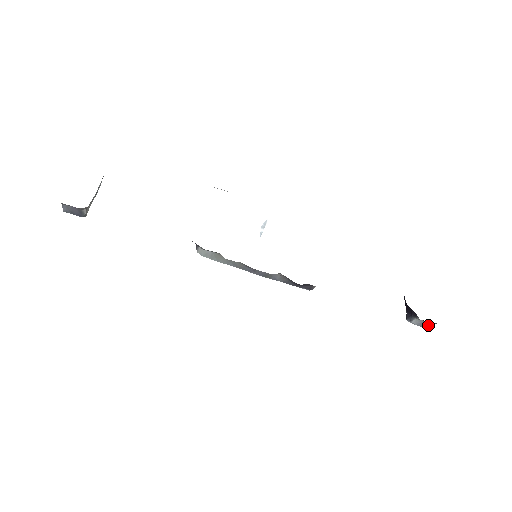
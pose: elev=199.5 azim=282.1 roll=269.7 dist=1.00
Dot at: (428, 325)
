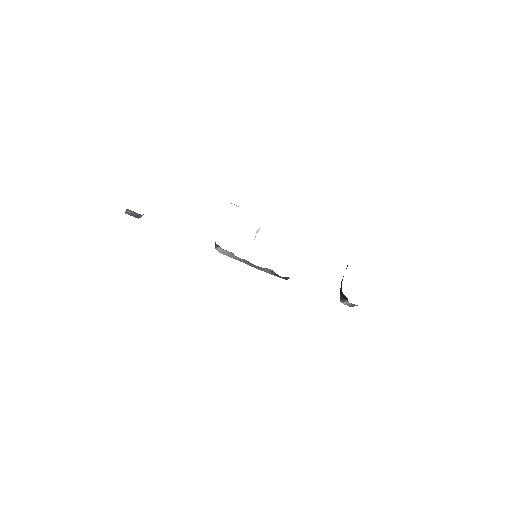
Dot at: (353, 306)
